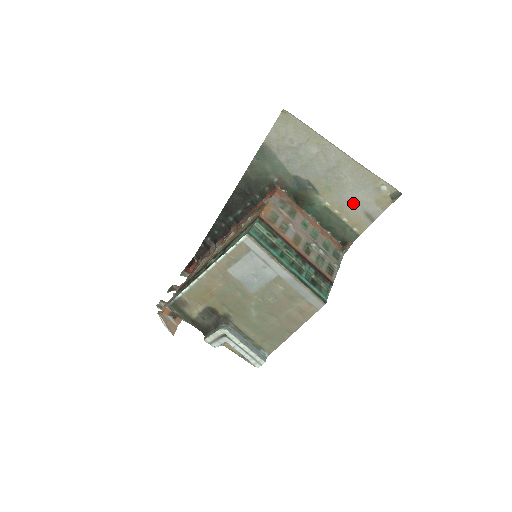
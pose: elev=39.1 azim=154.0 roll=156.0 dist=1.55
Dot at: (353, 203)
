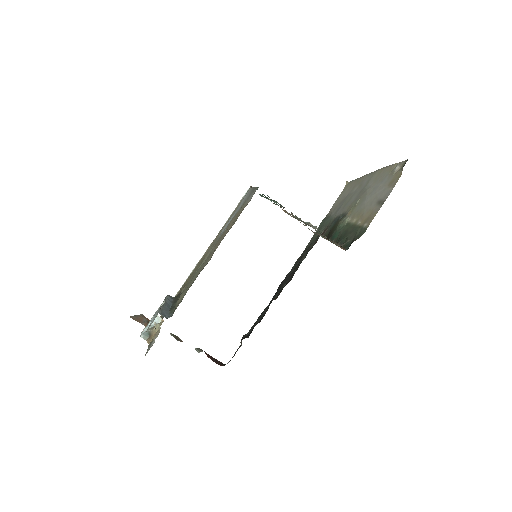
Dot at: (370, 202)
